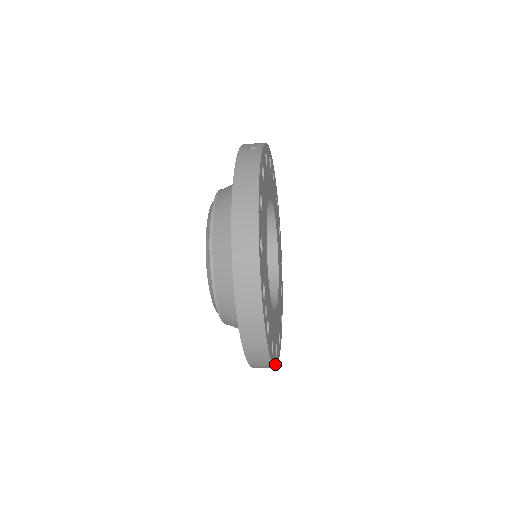
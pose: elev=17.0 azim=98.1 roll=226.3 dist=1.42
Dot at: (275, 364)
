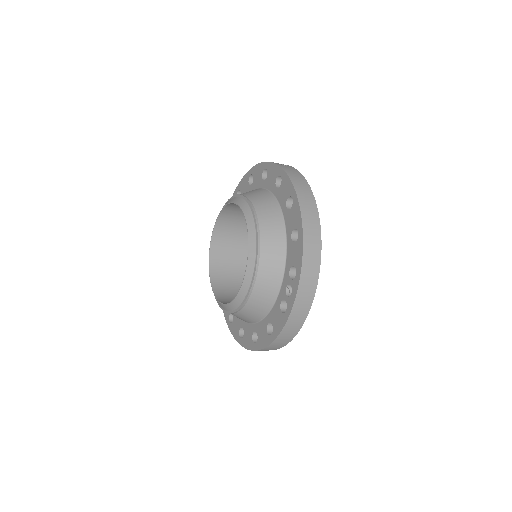
Dot at: occluded
